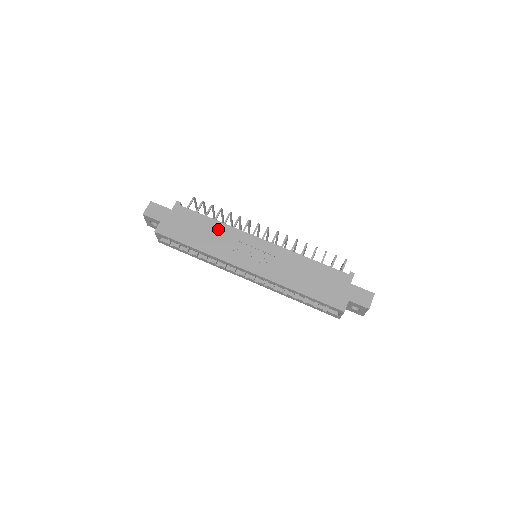
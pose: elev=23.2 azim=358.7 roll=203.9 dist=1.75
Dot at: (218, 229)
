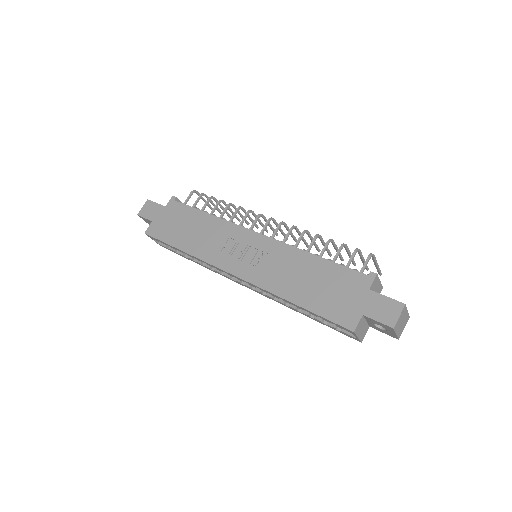
Dot at: (209, 225)
